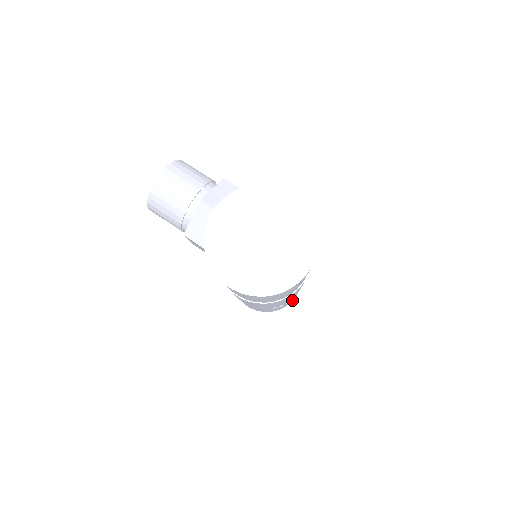
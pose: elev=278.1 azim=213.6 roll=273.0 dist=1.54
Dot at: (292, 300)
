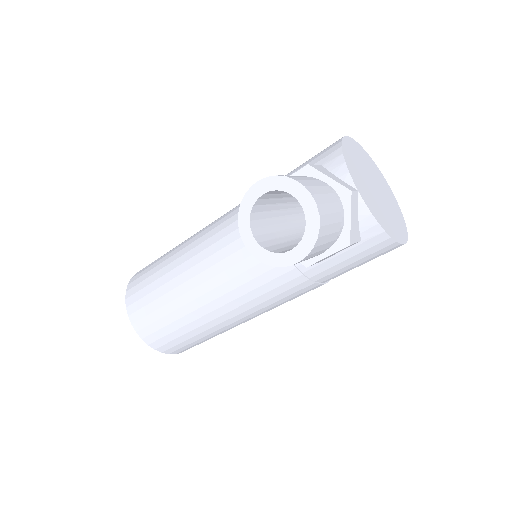
Dot at: occluded
